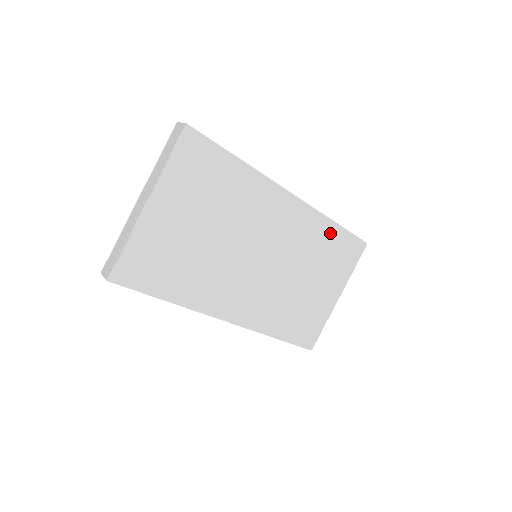
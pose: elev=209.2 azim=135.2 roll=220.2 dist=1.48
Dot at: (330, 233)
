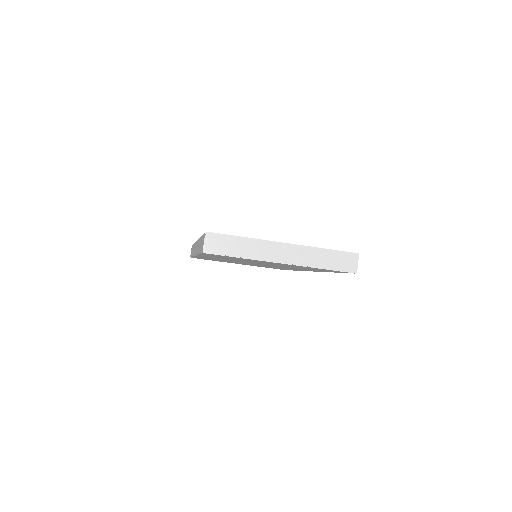
Dot at: (287, 269)
